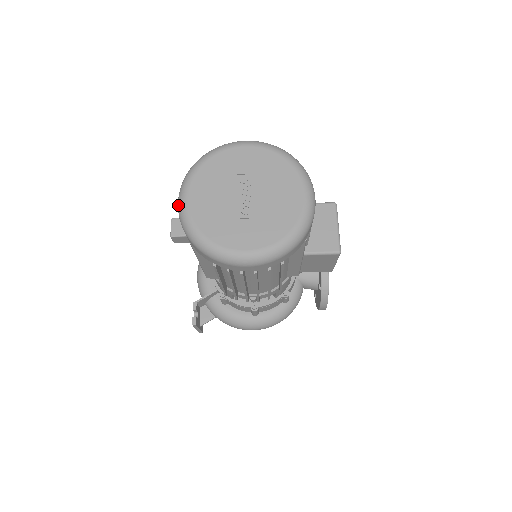
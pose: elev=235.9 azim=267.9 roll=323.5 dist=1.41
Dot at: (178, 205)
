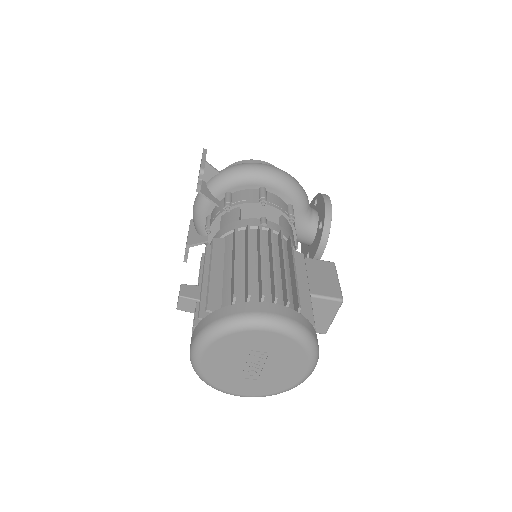
Dot at: (190, 354)
